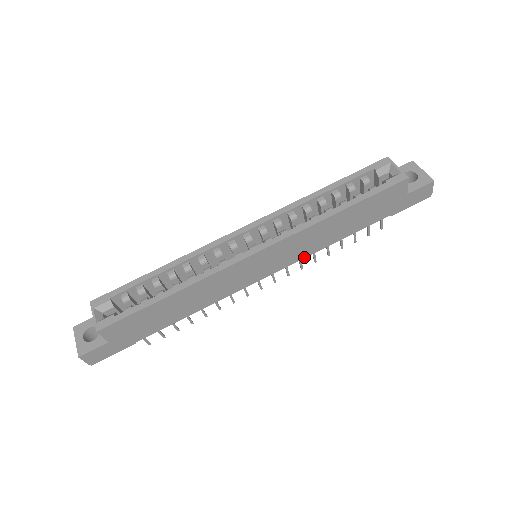
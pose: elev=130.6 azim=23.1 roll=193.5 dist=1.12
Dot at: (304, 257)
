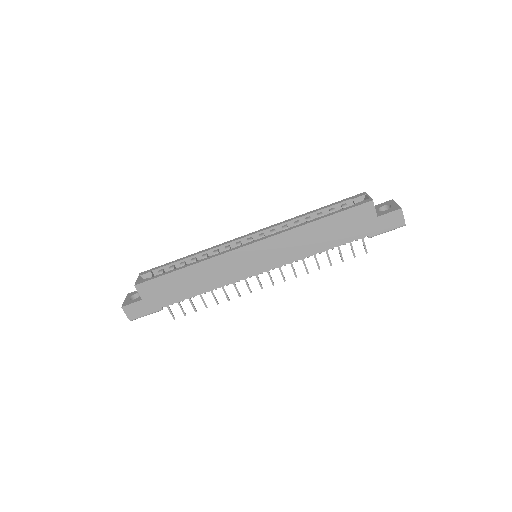
Dot at: (292, 261)
